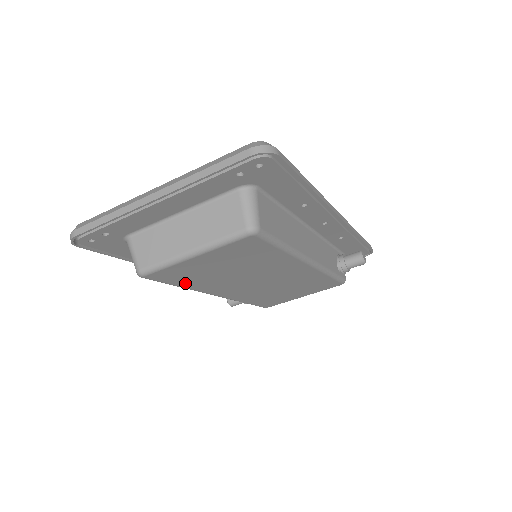
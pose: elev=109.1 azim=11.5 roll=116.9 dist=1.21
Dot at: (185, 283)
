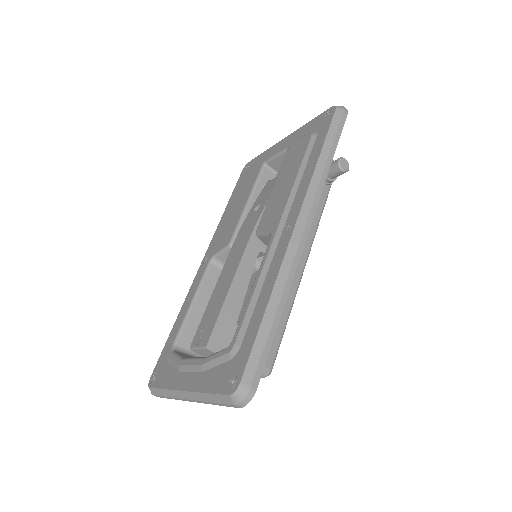
Dot at: occluded
